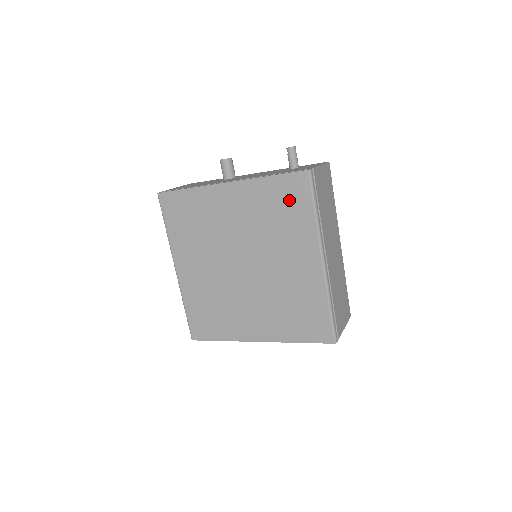
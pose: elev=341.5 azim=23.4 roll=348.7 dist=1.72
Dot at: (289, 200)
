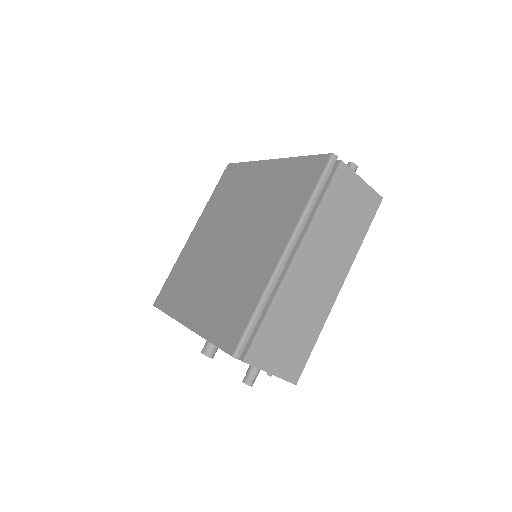
Dot at: (300, 181)
